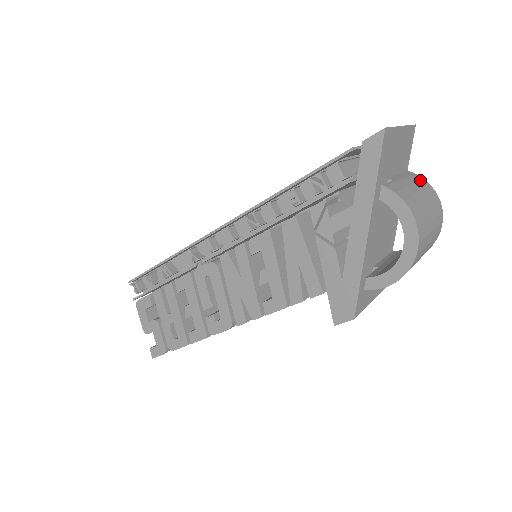
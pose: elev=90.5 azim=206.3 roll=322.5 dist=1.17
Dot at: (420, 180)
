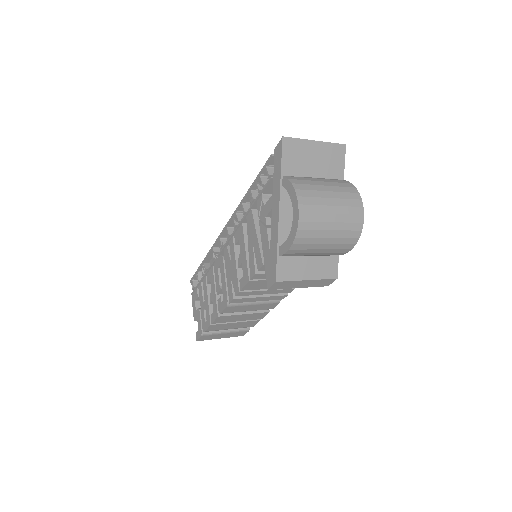
Dot at: (343, 183)
